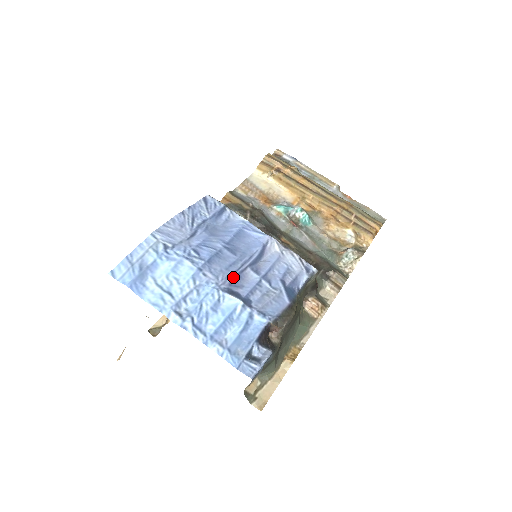
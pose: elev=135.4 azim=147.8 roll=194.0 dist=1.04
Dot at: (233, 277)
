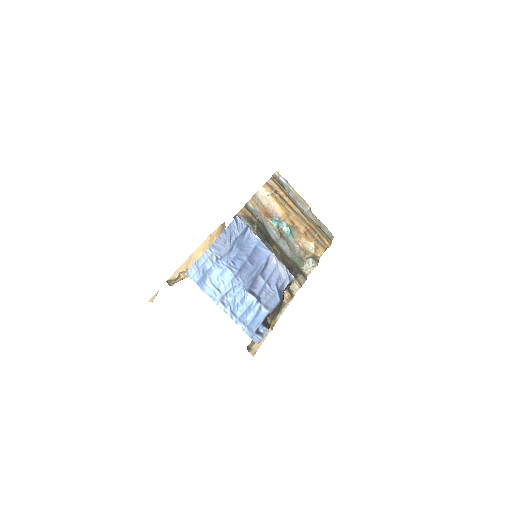
Dot at: (252, 282)
